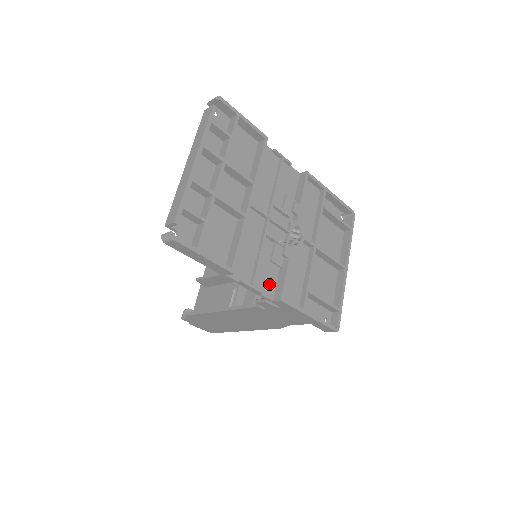
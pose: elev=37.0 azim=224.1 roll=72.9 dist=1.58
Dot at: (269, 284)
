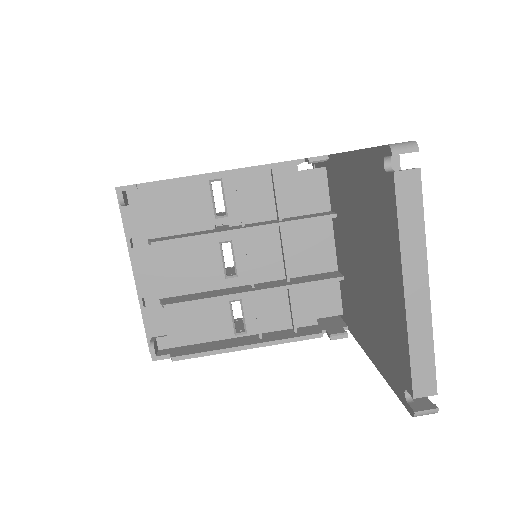
Dot at: occluded
